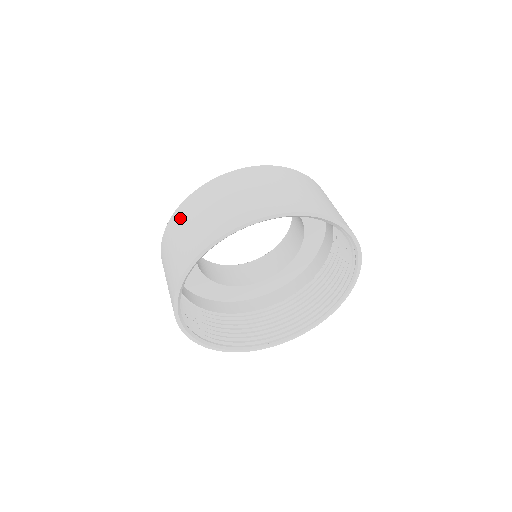
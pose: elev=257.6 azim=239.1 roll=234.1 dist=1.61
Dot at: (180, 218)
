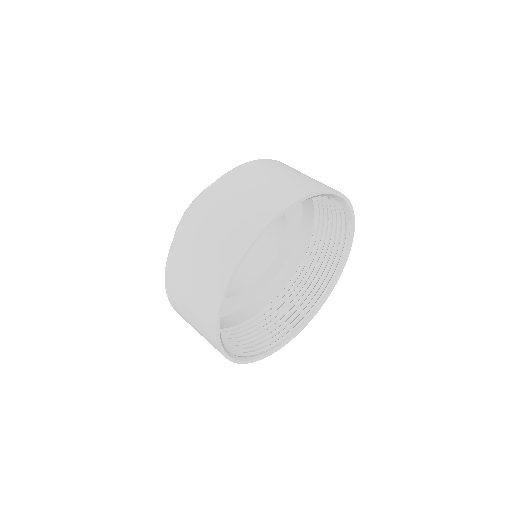
Dot at: (203, 214)
